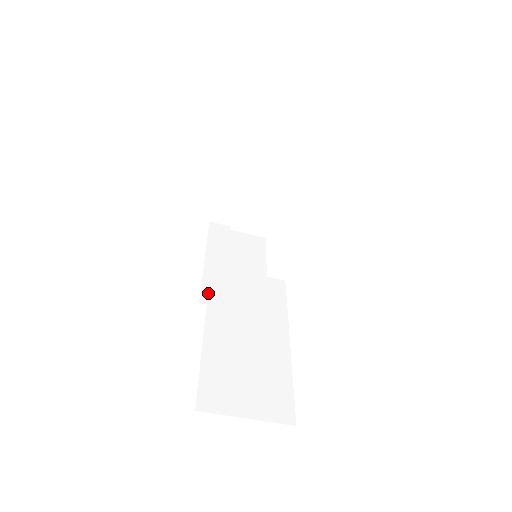
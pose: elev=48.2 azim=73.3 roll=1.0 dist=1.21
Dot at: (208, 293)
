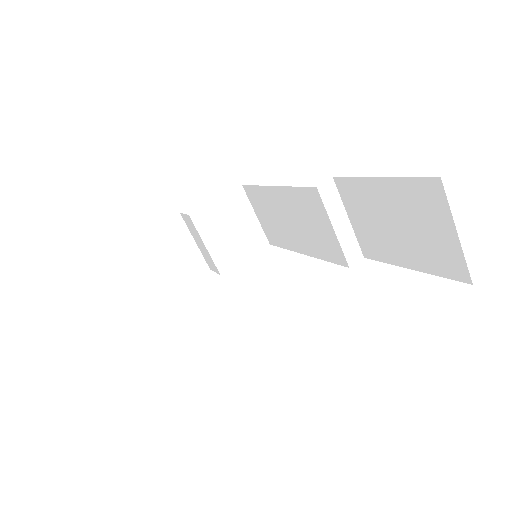
Dot at: occluded
